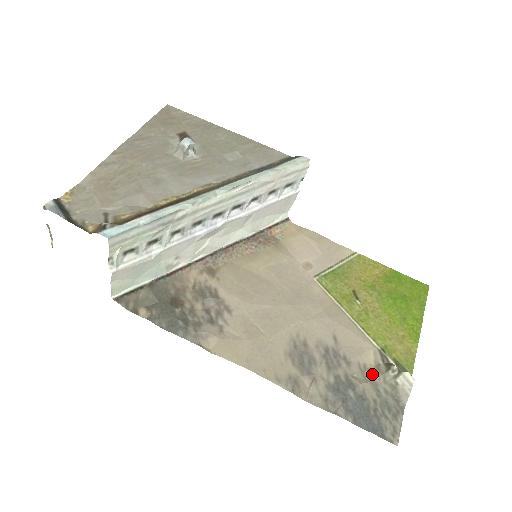
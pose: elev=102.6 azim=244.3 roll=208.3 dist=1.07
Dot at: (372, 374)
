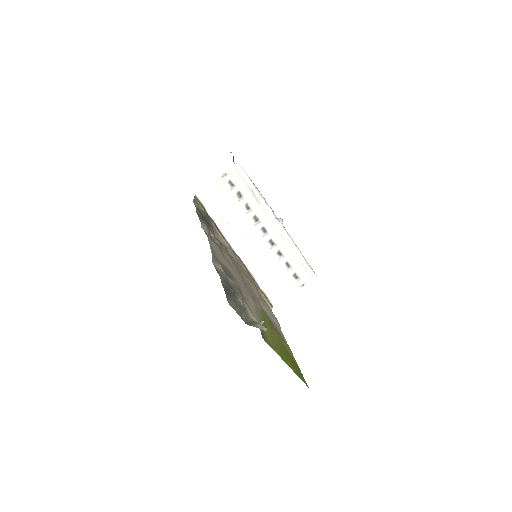
Dot at: (247, 312)
